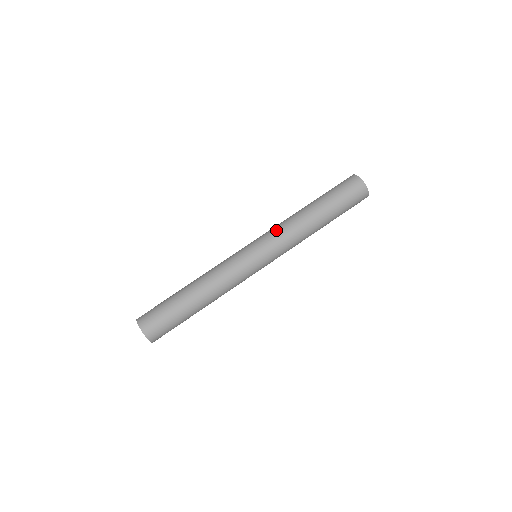
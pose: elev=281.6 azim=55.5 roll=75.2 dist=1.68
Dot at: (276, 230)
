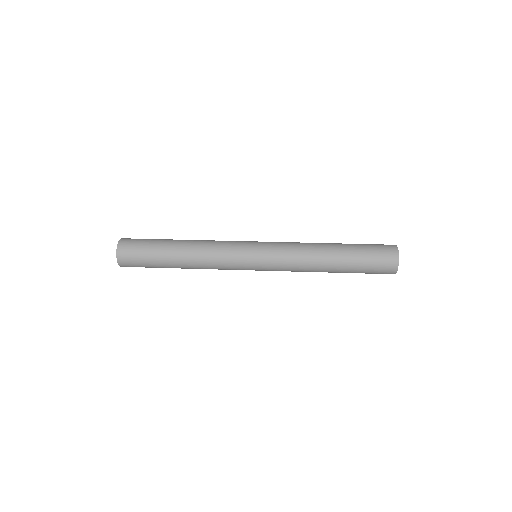
Dot at: occluded
